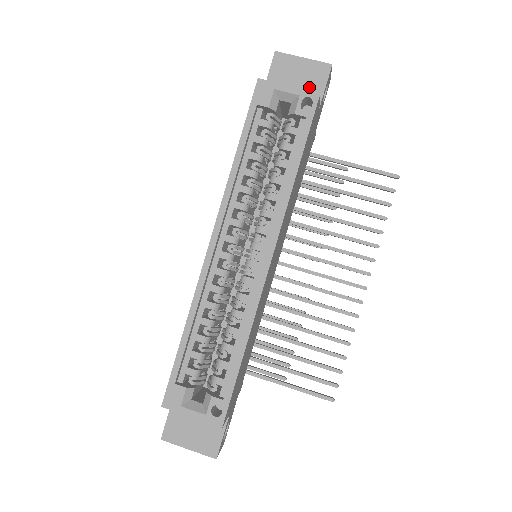
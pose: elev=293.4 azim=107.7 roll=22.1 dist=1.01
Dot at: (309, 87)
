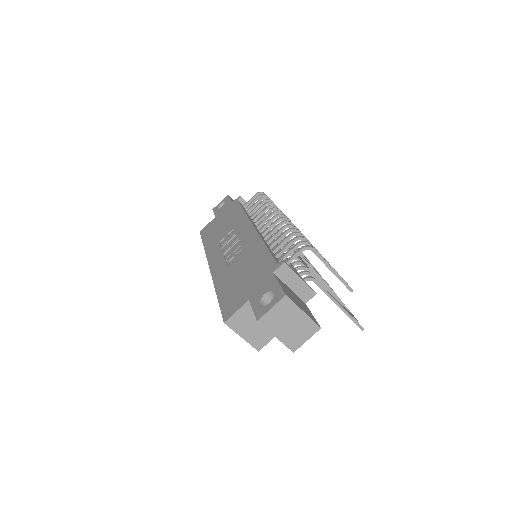
Dot at: occluded
